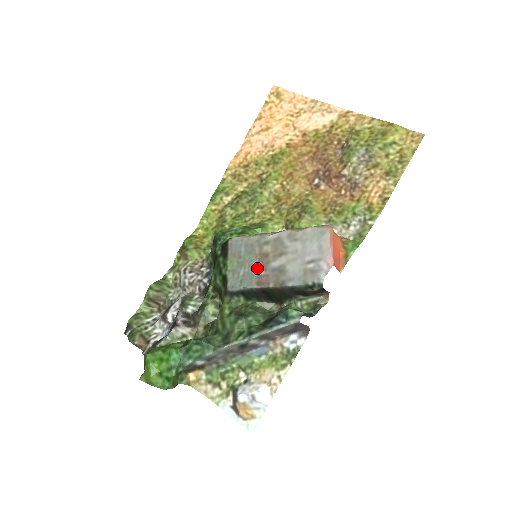
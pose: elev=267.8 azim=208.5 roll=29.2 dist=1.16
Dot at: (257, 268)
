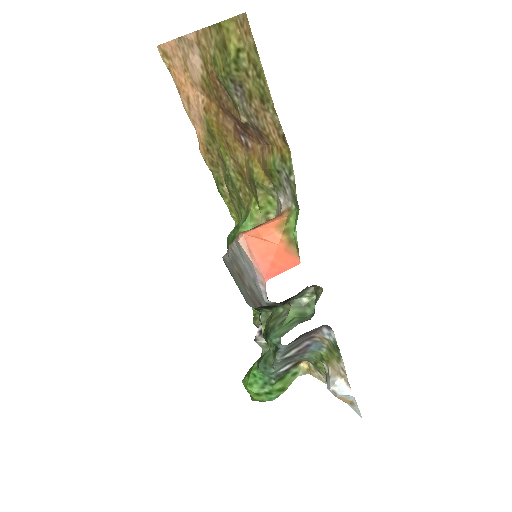
Dot at: (244, 289)
